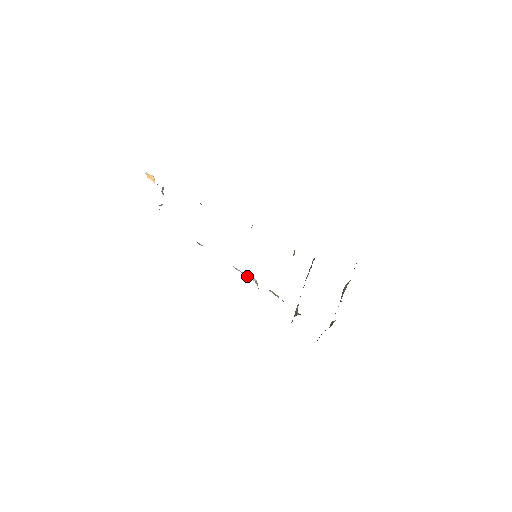
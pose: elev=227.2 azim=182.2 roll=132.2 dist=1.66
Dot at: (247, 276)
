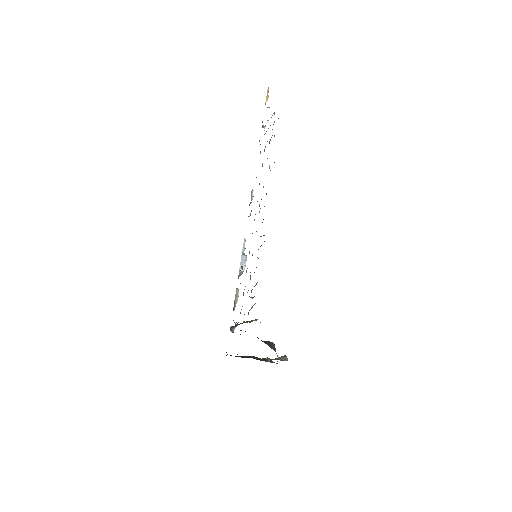
Dot at: (241, 260)
